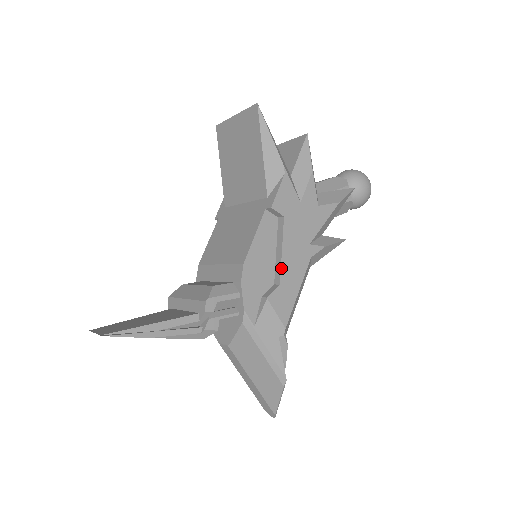
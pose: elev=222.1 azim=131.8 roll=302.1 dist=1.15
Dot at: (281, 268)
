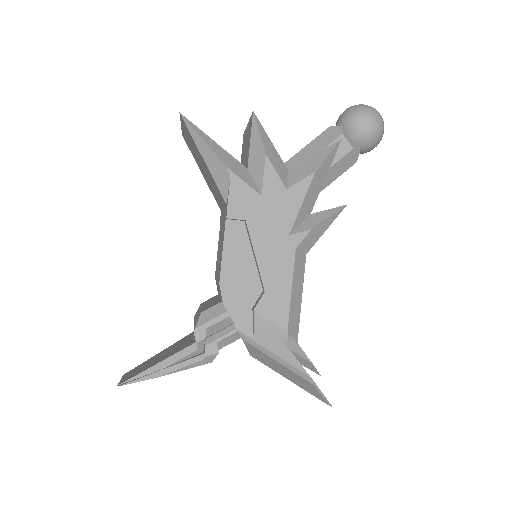
Dot at: (260, 274)
